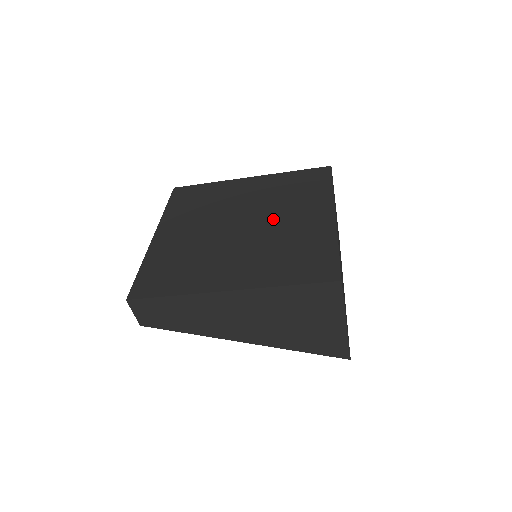
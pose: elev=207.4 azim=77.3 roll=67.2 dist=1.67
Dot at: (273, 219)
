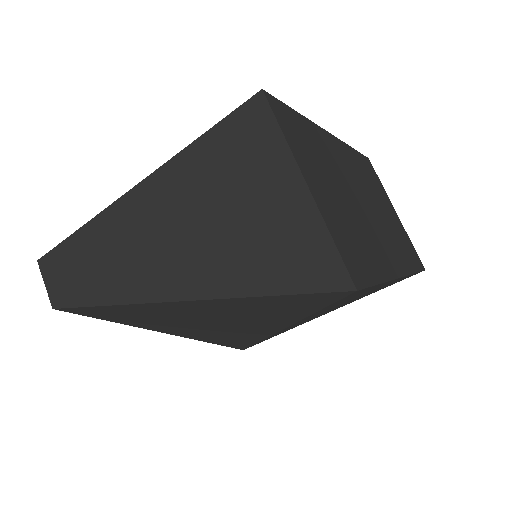
Dot at: occluded
